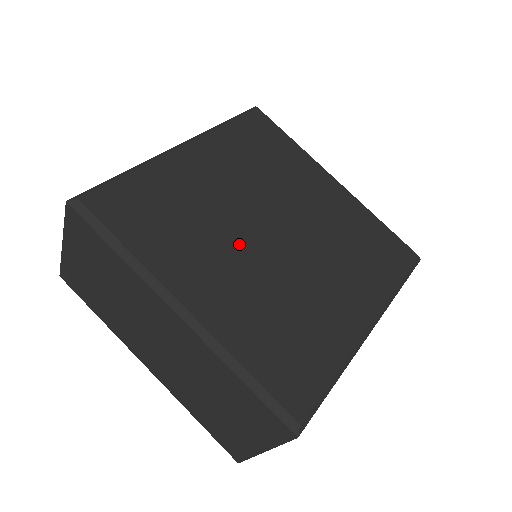
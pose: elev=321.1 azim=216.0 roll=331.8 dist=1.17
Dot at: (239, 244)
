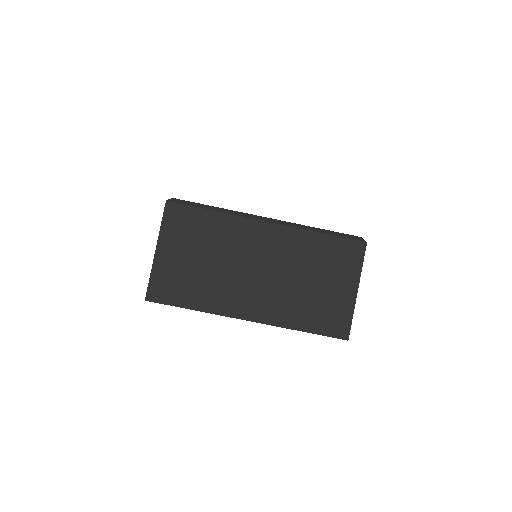
Dot at: occluded
